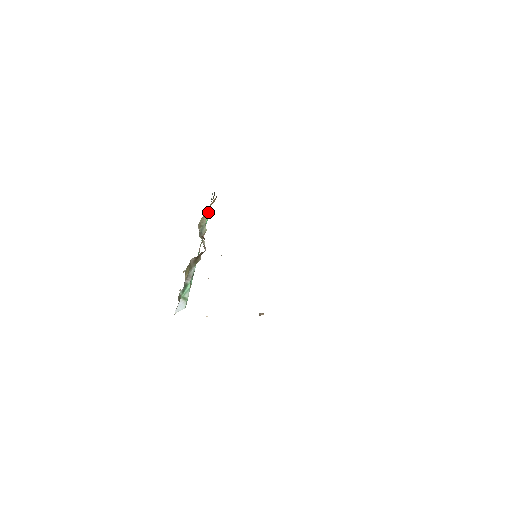
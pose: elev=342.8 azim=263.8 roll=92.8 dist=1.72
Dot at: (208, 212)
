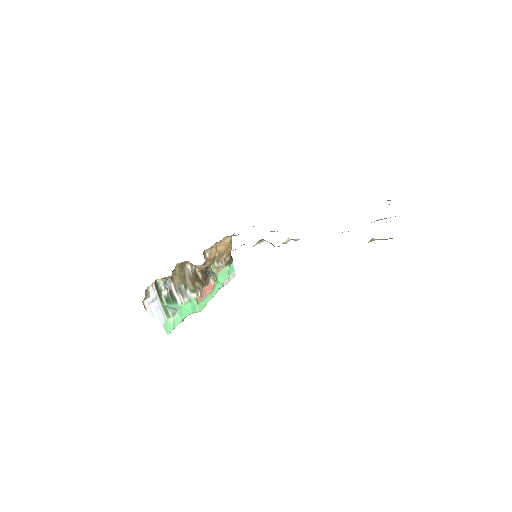
Dot at: (223, 274)
